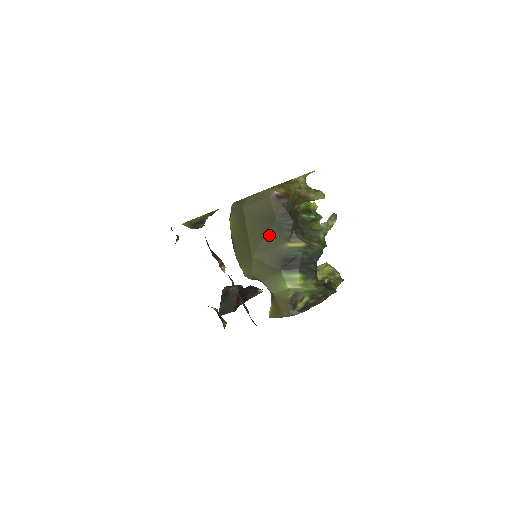
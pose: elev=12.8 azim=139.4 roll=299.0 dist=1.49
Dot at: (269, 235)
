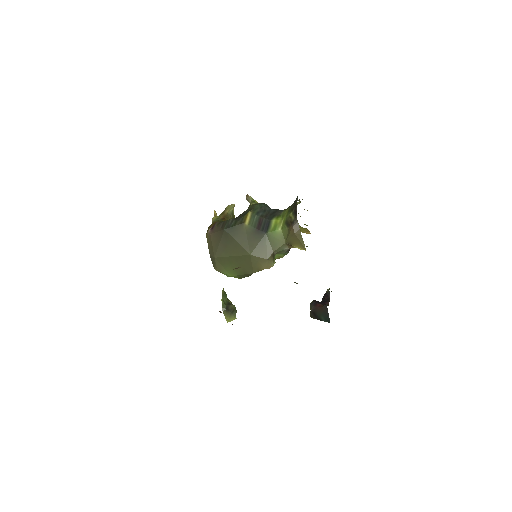
Dot at: (235, 237)
